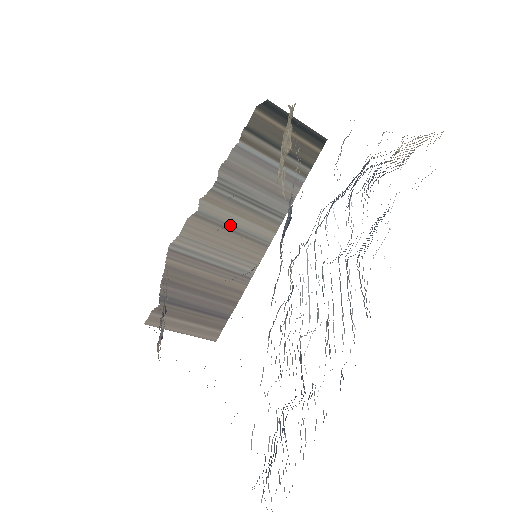
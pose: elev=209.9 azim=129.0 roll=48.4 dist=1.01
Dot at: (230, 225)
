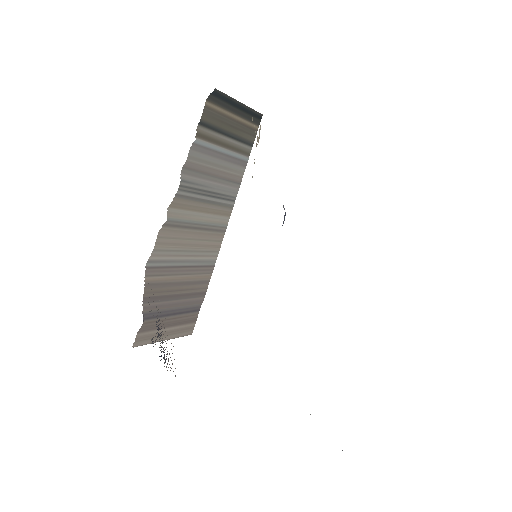
Dot at: (195, 223)
